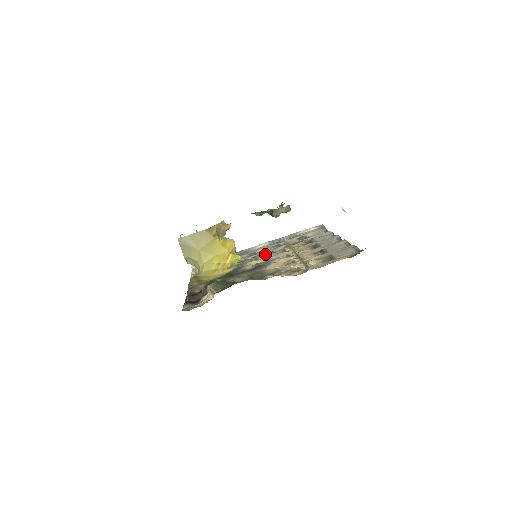
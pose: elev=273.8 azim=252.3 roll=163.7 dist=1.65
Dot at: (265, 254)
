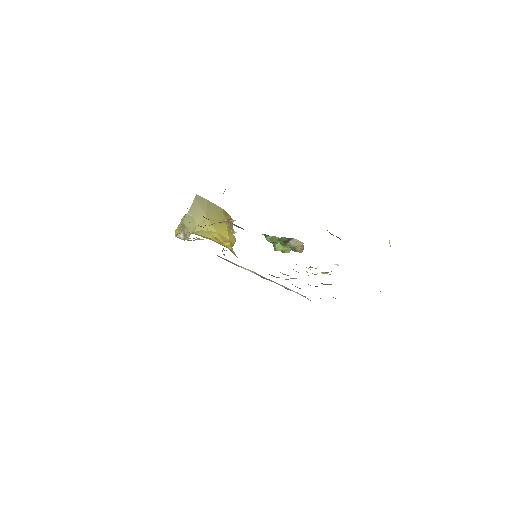
Dot at: occluded
